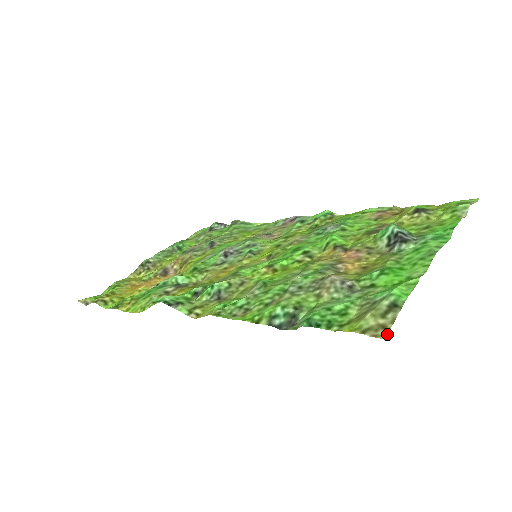
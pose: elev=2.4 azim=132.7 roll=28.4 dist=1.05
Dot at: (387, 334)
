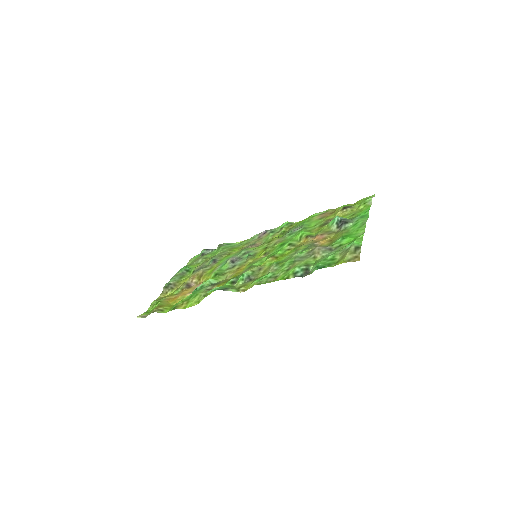
Dot at: (359, 259)
